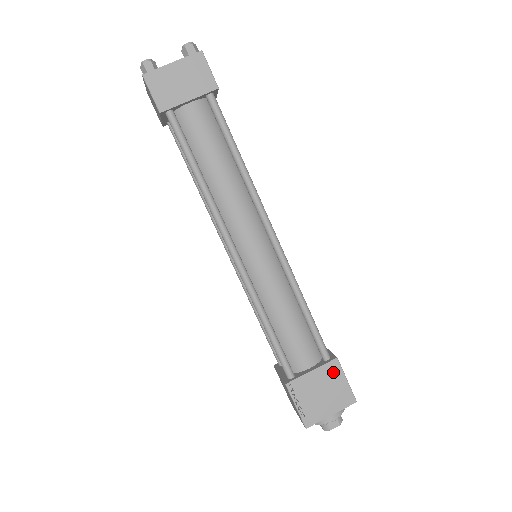
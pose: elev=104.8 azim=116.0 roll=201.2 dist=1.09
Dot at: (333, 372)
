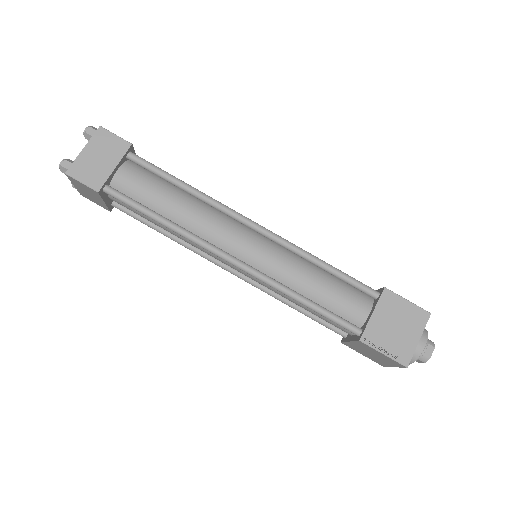
Dot at: (391, 302)
